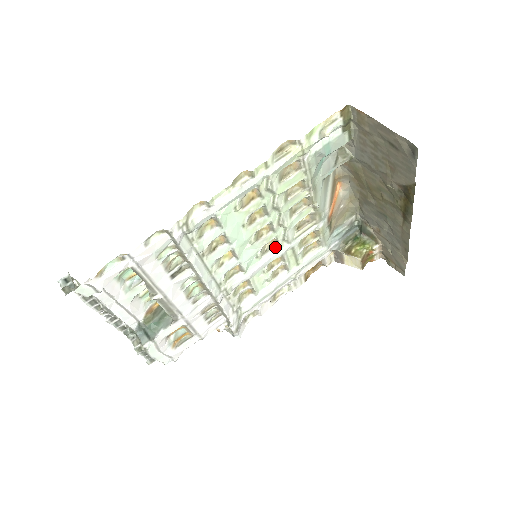
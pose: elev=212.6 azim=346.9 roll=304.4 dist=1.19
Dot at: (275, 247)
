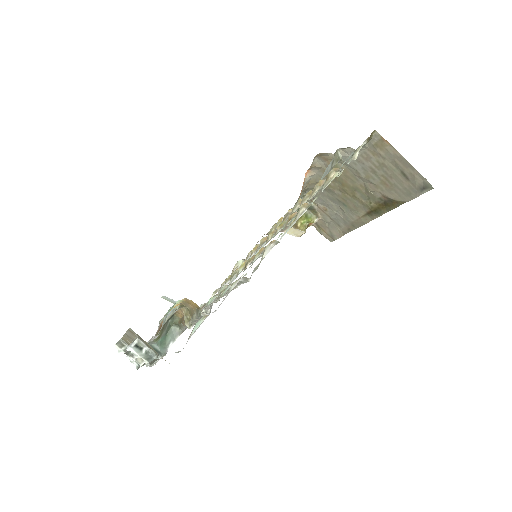
Dot at: (265, 242)
